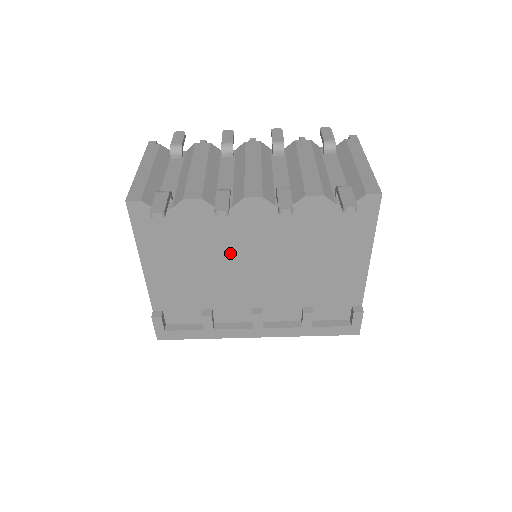
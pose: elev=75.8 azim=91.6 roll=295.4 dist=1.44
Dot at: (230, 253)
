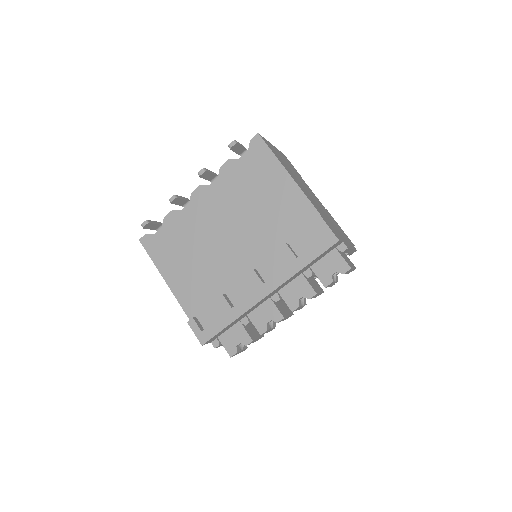
Dot at: (207, 236)
